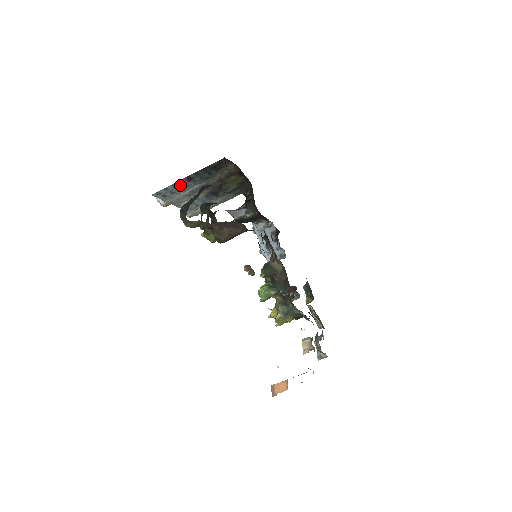
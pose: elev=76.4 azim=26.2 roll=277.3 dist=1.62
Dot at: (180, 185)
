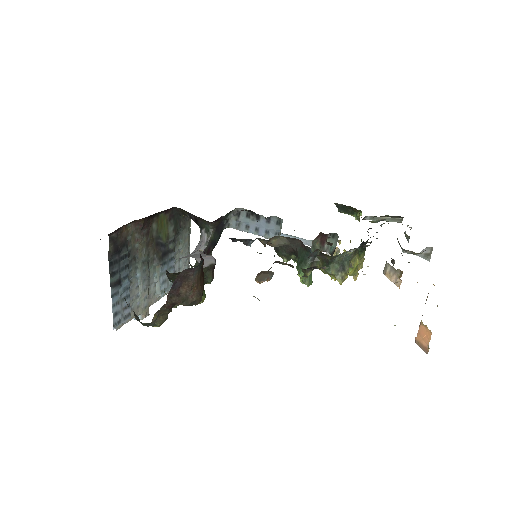
Dot at: (121, 296)
